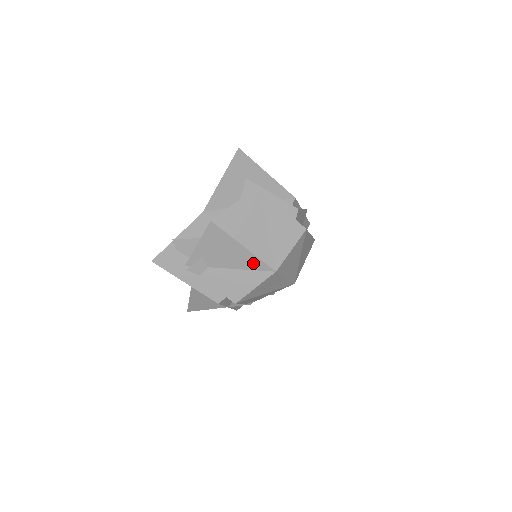
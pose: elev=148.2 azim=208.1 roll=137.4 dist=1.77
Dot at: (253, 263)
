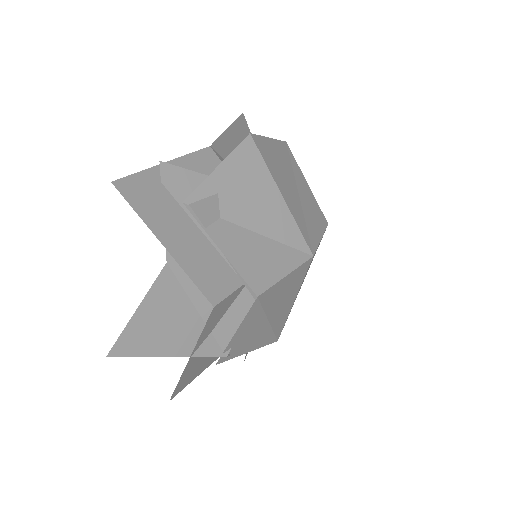
Dot at: (287, 231)
